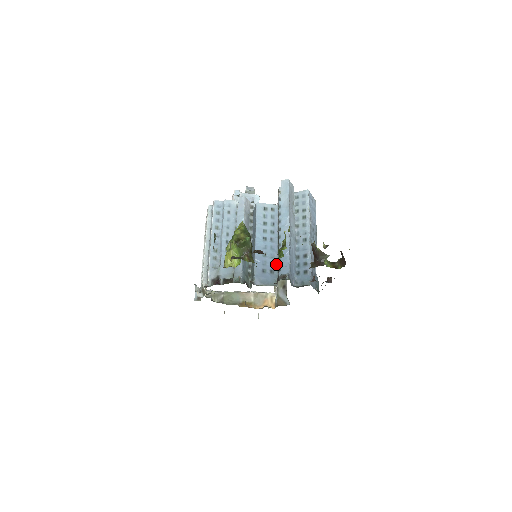
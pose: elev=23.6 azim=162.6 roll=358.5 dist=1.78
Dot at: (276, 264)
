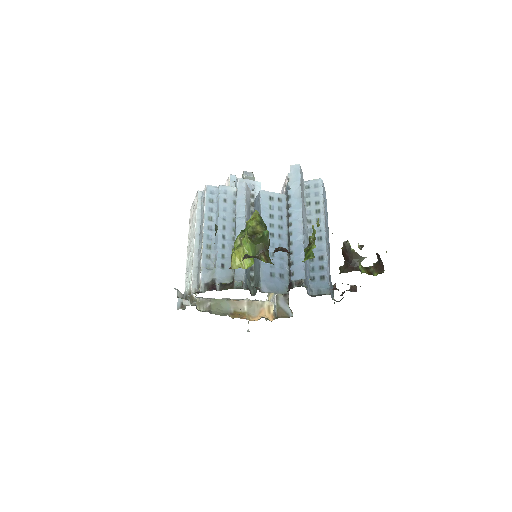
Dot at: (286, 267)
